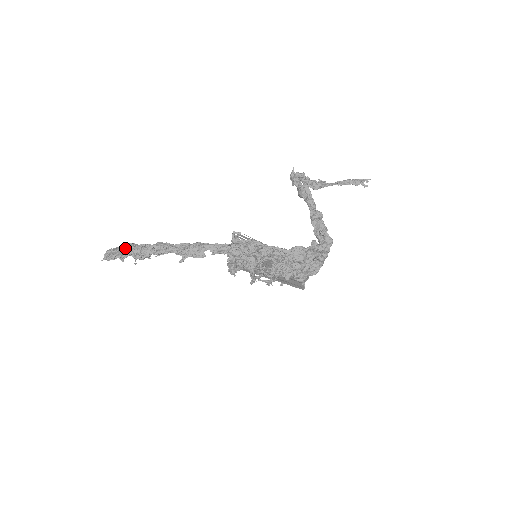
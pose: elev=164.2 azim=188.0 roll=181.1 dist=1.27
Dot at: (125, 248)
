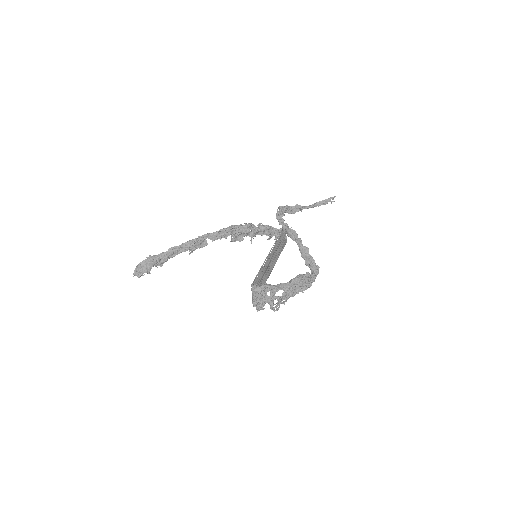
Dot at: (147, 263)
